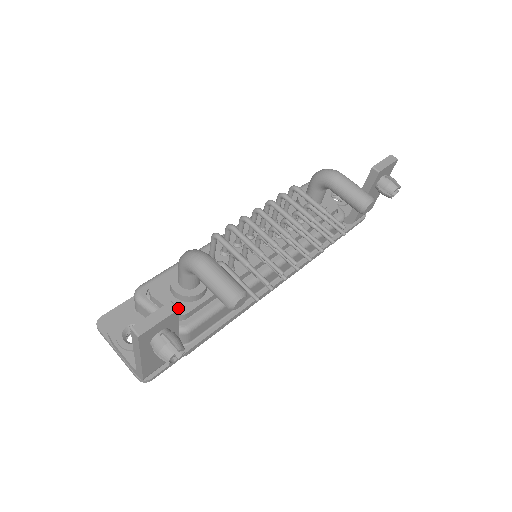
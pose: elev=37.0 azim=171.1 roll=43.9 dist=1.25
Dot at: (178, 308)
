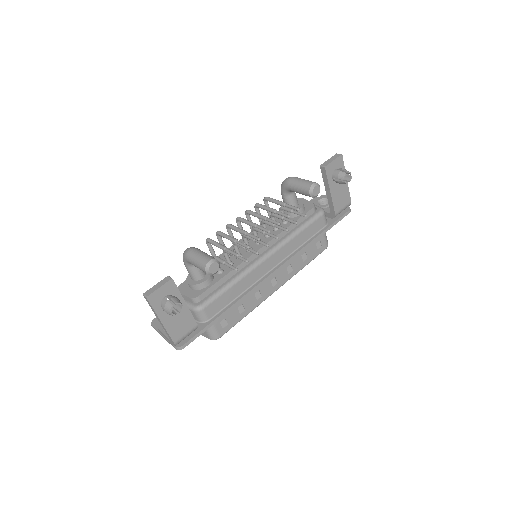
Dot at: occluded
